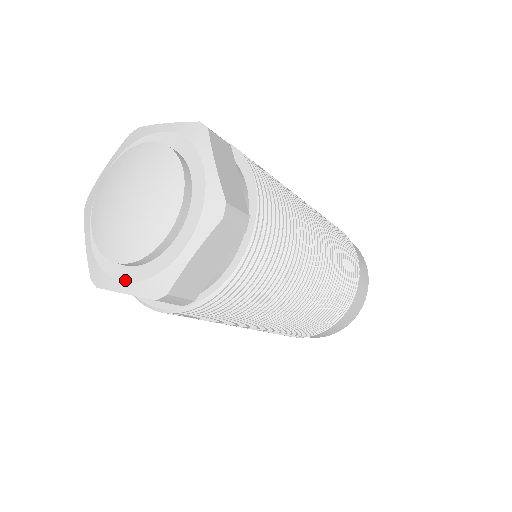
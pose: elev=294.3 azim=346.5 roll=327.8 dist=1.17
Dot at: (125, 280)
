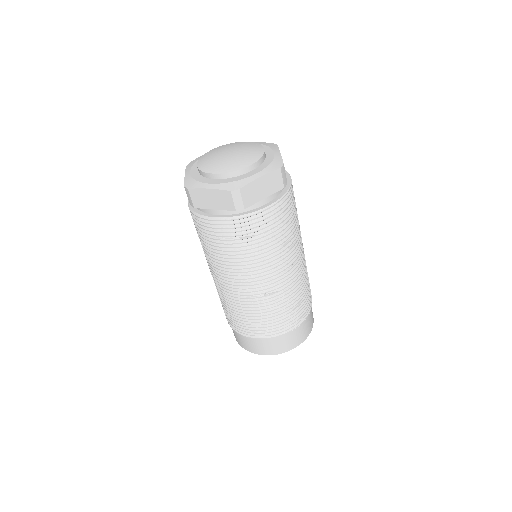
Dot at: (213, 183)
